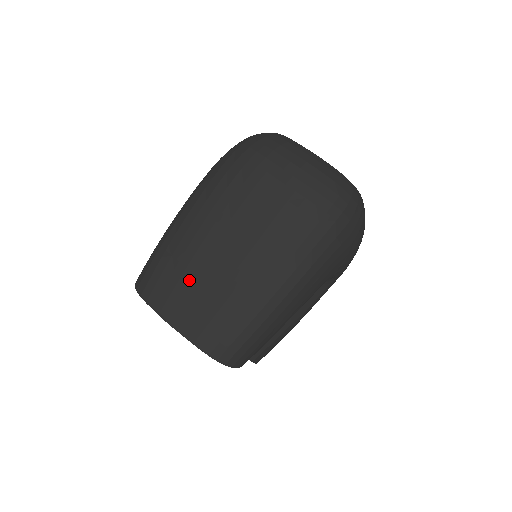
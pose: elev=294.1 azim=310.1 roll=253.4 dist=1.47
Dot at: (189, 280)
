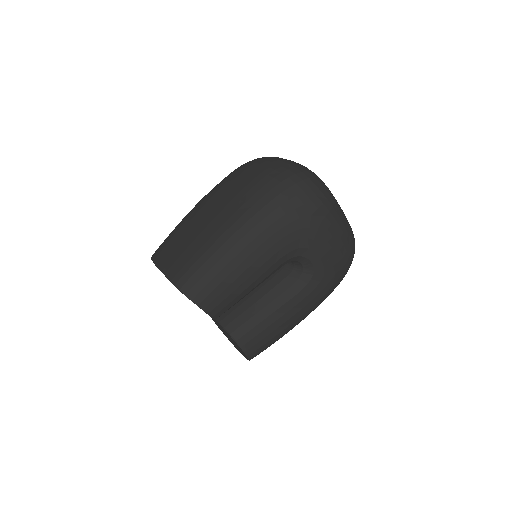
Dot at: (180, 238)
